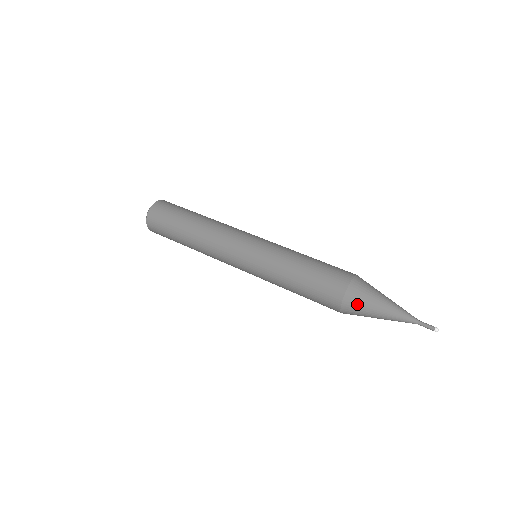
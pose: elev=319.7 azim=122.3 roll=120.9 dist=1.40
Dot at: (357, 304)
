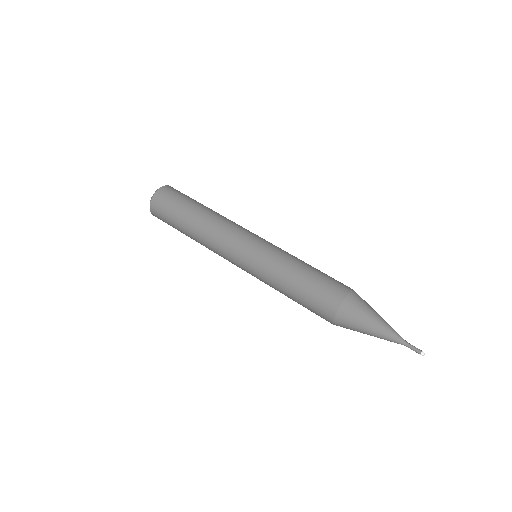
Dot at: (354, 311)
